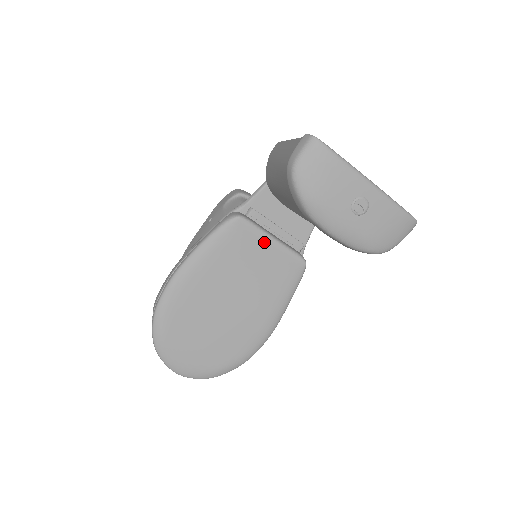
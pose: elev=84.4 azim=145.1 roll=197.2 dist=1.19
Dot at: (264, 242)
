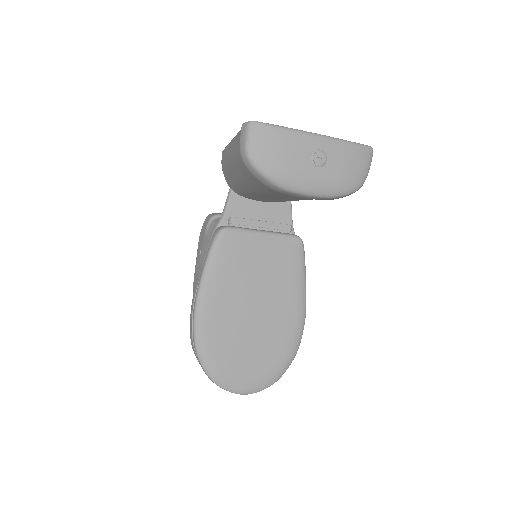
Dot at: (256, 239)
